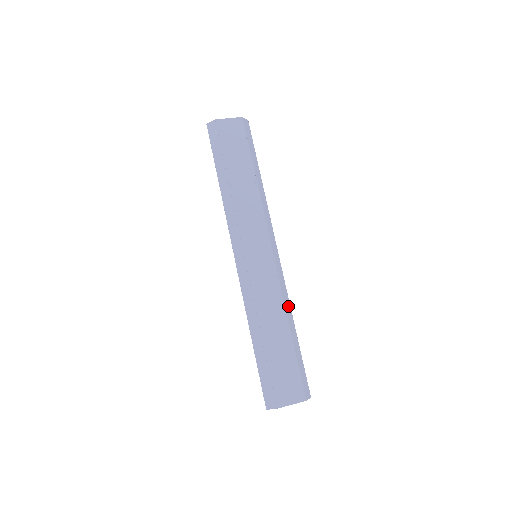
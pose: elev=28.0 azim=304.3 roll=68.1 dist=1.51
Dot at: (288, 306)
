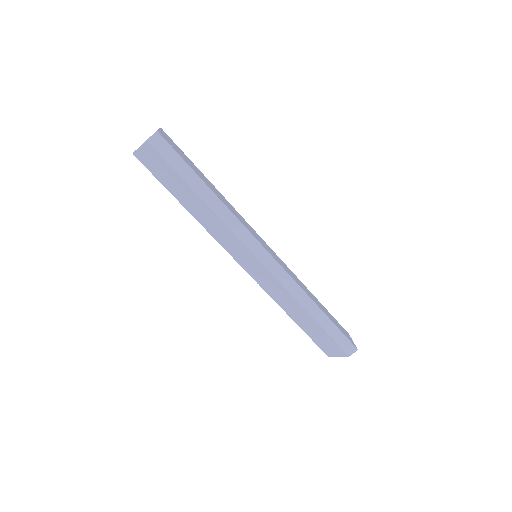
Dot at: (302, 296)
